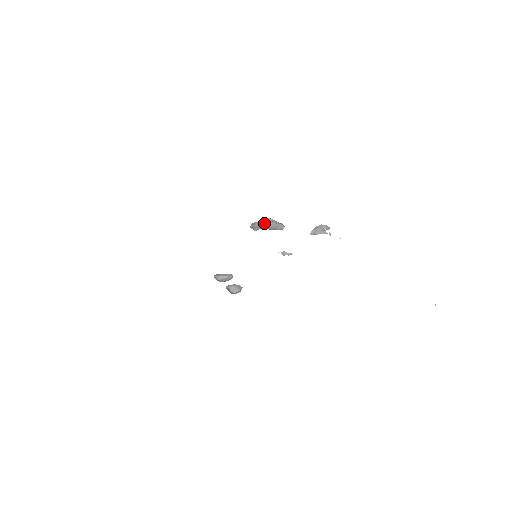
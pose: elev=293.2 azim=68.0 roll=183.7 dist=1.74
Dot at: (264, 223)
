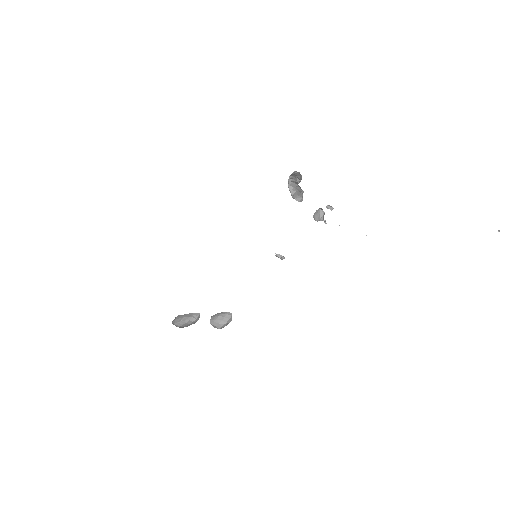
Dot at: (288, 187)
